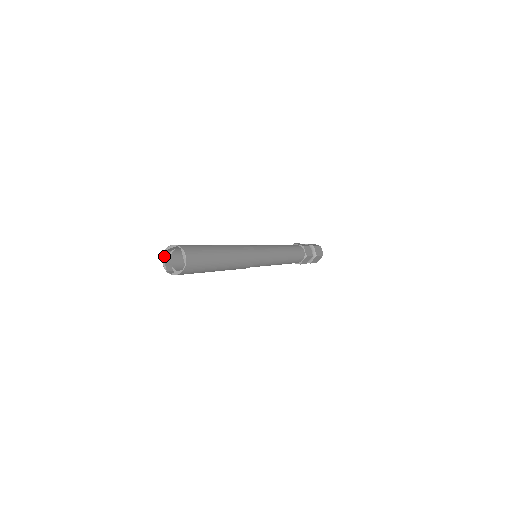
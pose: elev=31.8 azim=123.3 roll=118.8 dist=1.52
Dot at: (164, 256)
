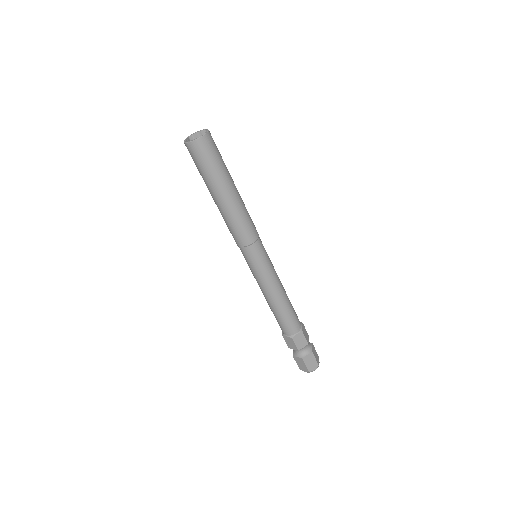
Dot at: (189, 138)
